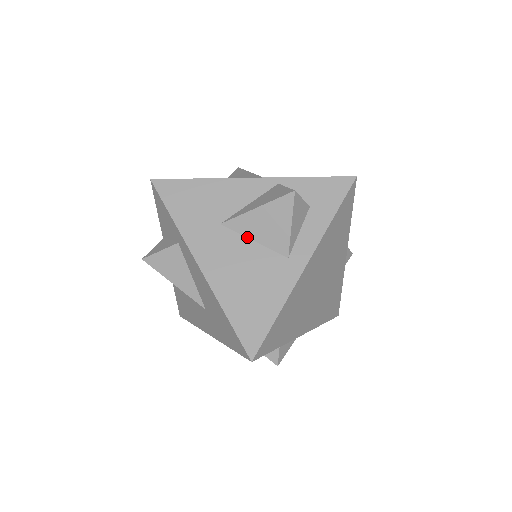
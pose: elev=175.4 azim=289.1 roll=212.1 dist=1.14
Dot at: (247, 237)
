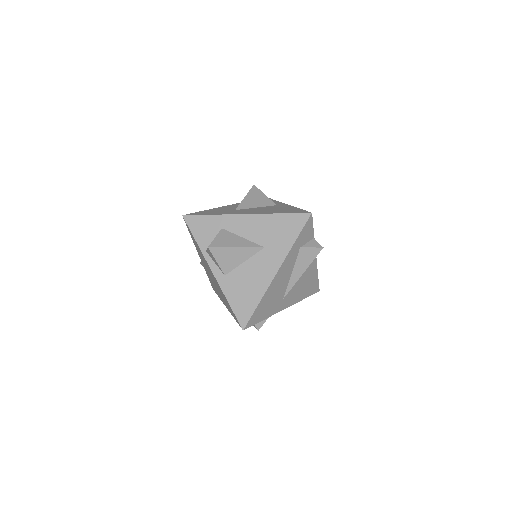
Dot at: (252, 208)
